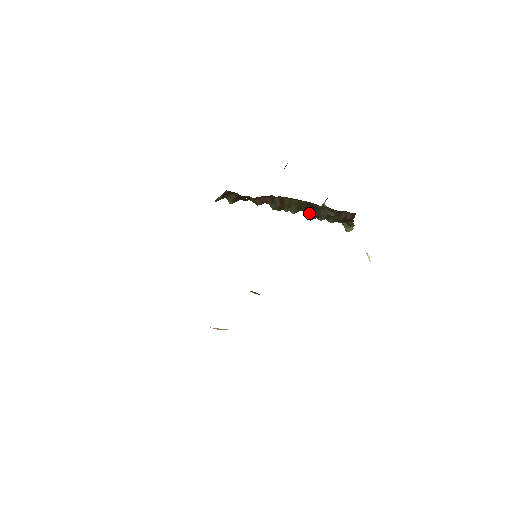
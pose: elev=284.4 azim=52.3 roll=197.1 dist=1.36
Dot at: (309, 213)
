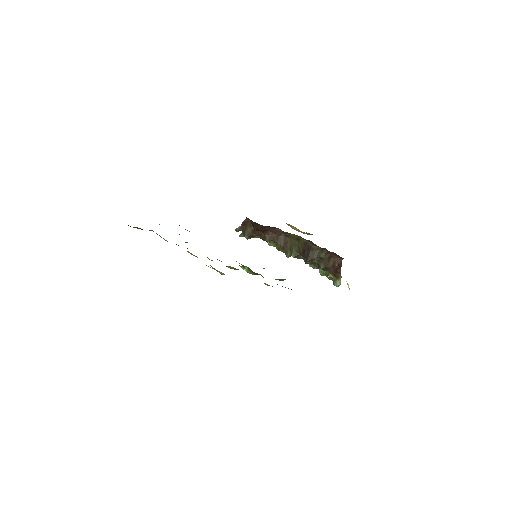
Dot at: (305, 255)
